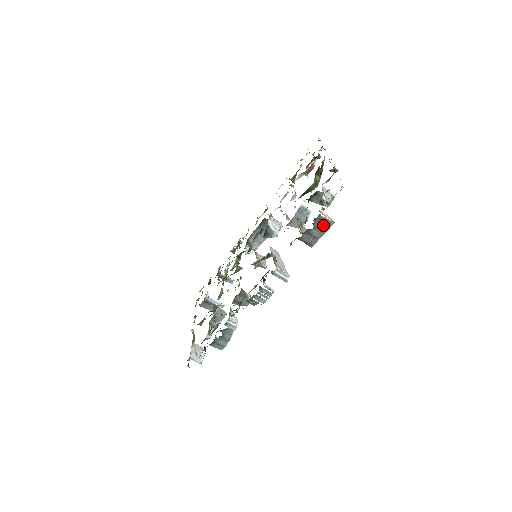
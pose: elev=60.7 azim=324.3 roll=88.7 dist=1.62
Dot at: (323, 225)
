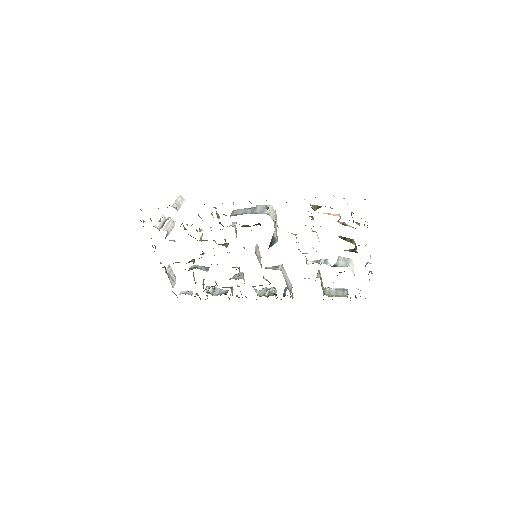
Dot at: occluded
